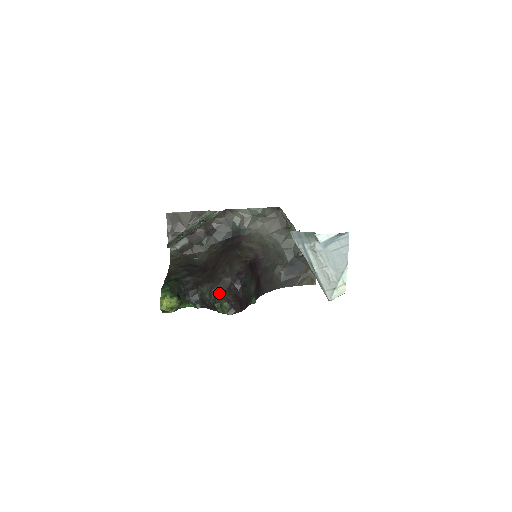
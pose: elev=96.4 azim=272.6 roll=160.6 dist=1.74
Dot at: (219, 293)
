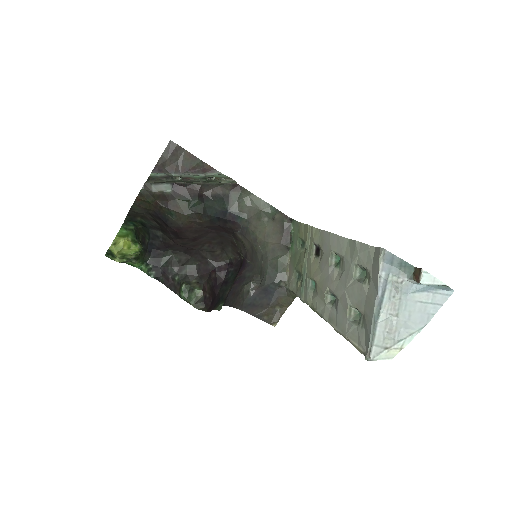
Dot at: (195, 273)
